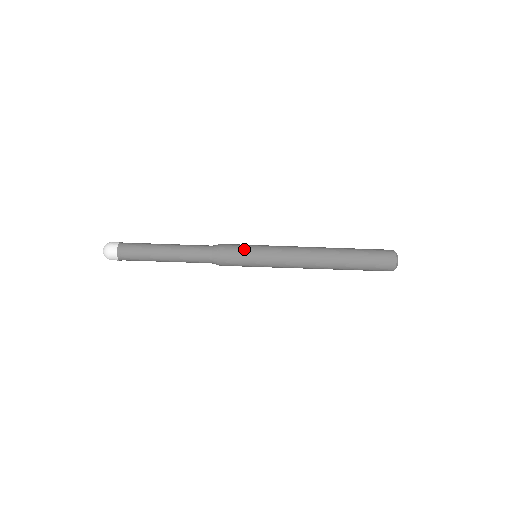
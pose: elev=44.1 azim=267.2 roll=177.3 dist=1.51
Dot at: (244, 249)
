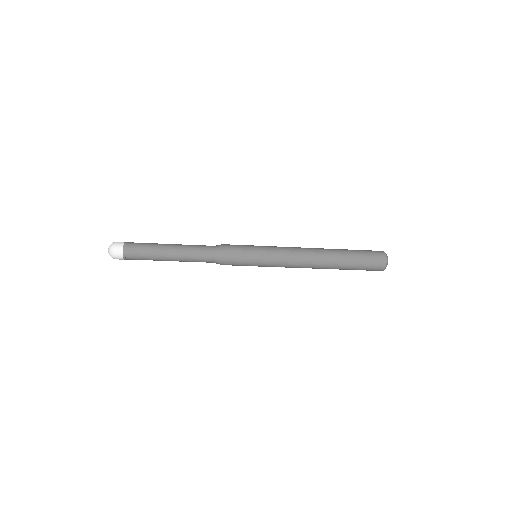
Dot at: (245, 260)
